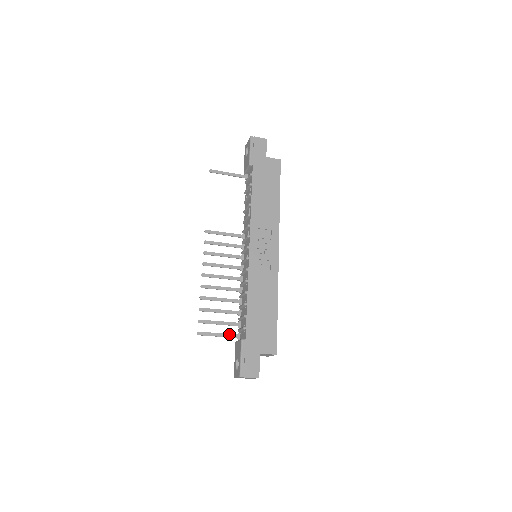
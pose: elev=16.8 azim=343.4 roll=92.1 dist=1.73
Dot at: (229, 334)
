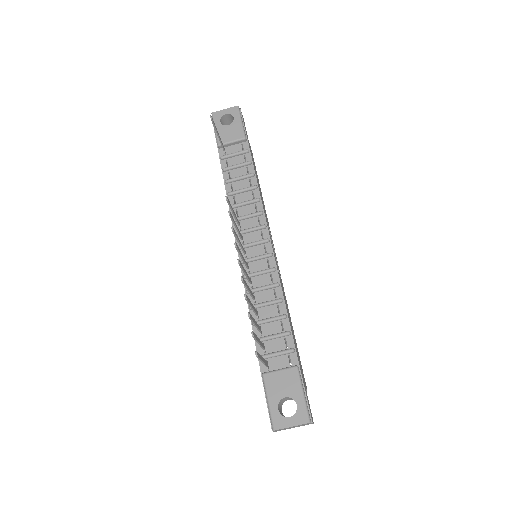
Dot at: (265, 360)
